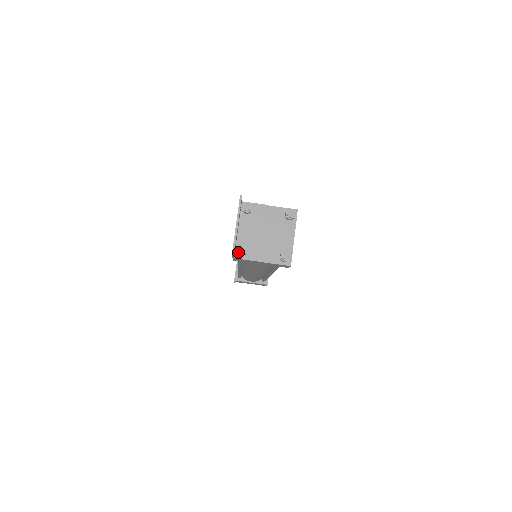
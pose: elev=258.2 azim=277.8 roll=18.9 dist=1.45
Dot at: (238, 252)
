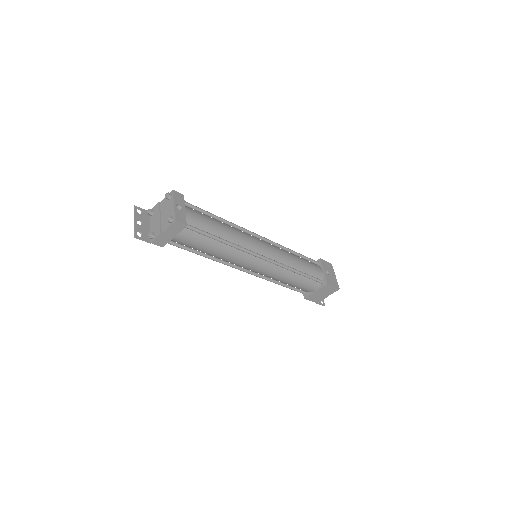
Dot at: (149, 237)
